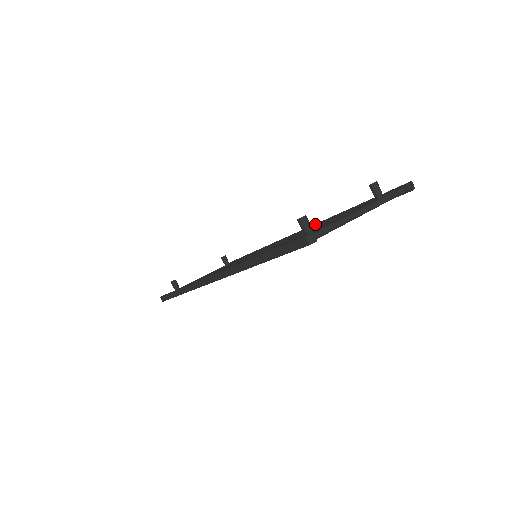
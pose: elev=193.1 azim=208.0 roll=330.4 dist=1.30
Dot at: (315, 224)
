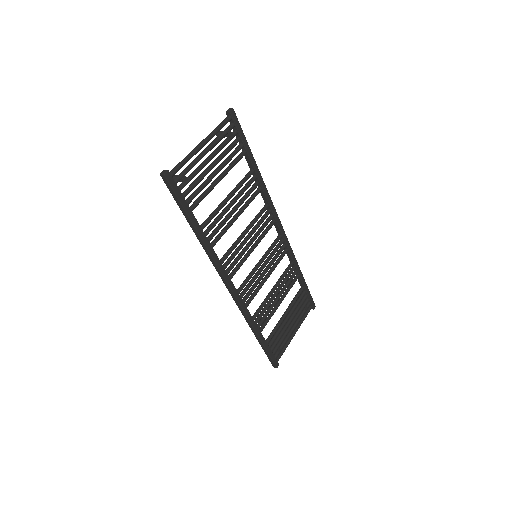
Dot at: occluded
